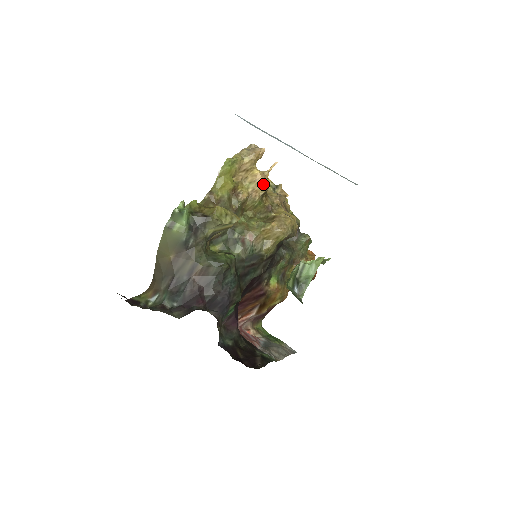
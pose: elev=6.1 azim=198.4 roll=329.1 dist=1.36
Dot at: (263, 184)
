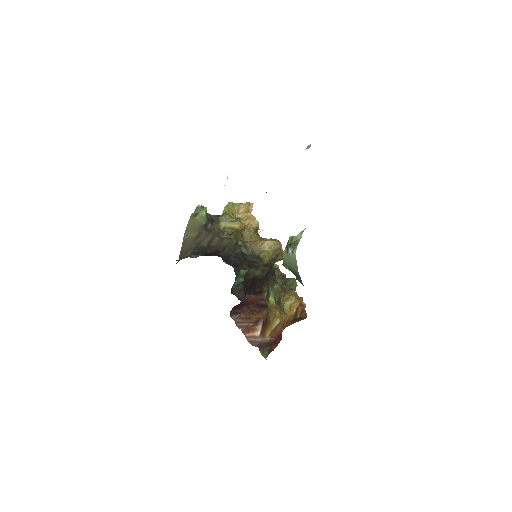
Dot at: (255, 220)
